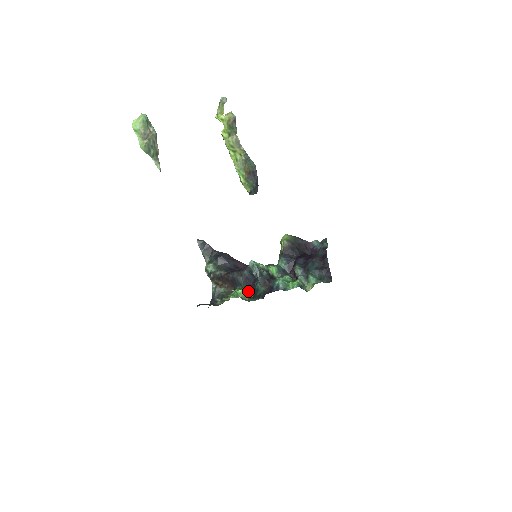
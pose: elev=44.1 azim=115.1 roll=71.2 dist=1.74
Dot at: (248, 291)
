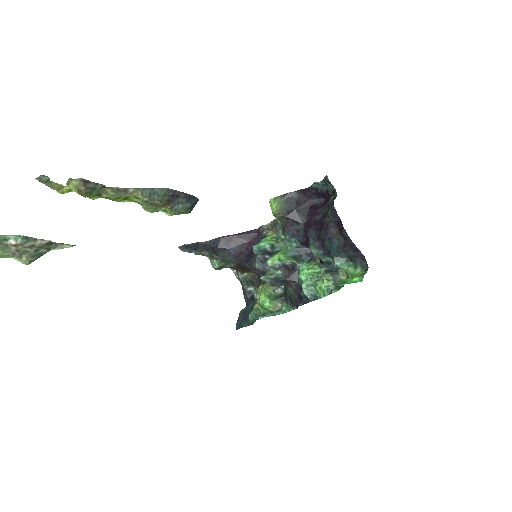
Dot at: occluded
